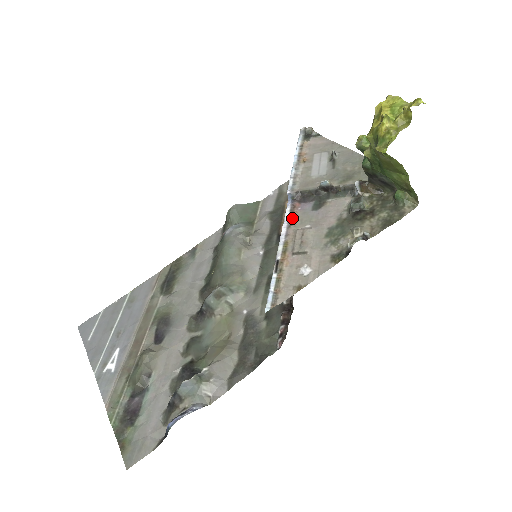
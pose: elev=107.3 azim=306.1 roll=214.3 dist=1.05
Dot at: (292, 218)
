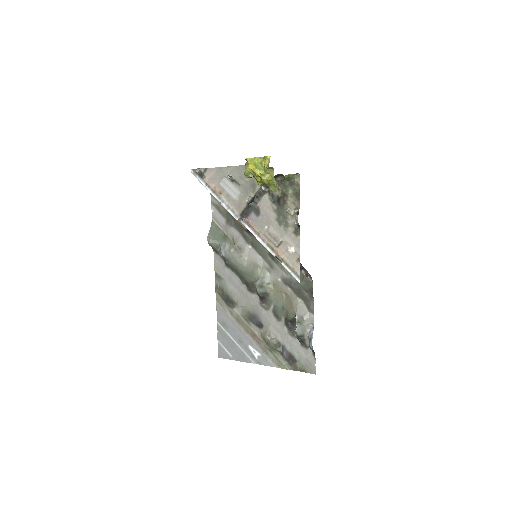
Dot at: (255, 230)
